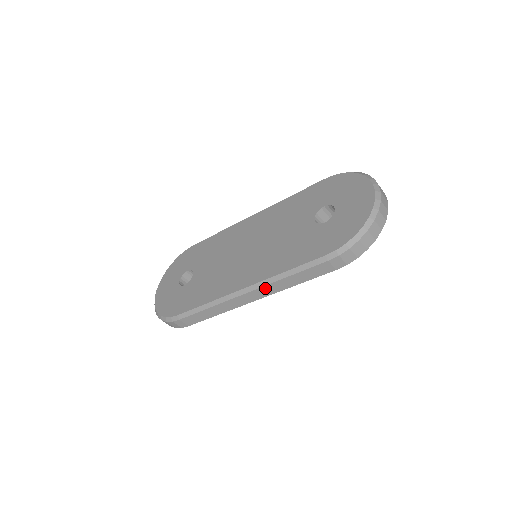
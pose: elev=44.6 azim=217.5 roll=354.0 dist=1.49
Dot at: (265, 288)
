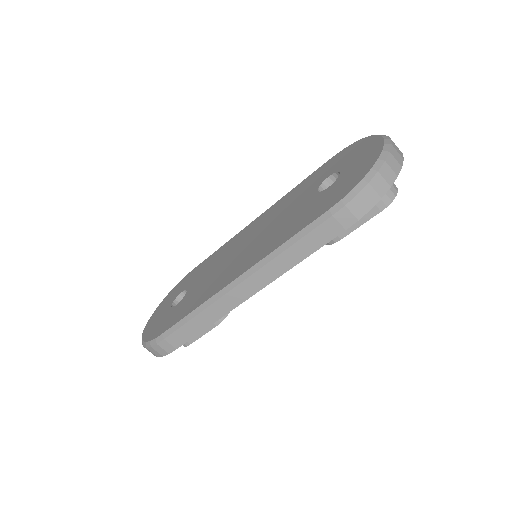
Dot at: (261, 273)
